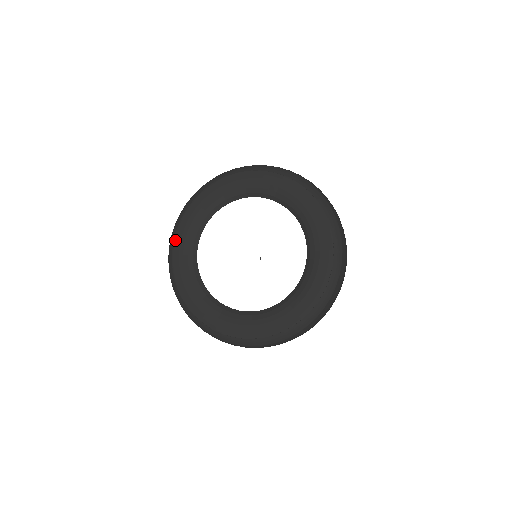
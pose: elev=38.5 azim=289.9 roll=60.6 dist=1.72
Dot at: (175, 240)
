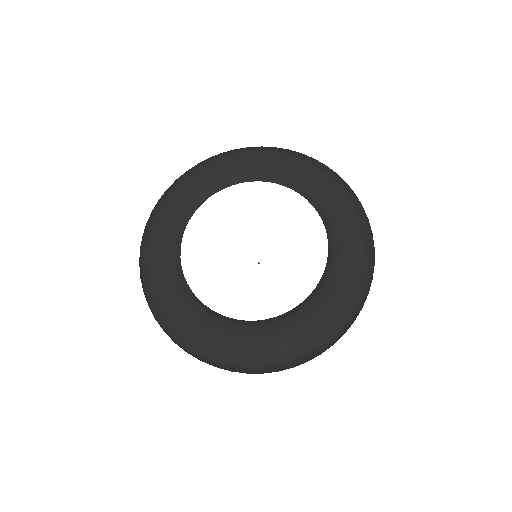
Dot at: (156, 217)
